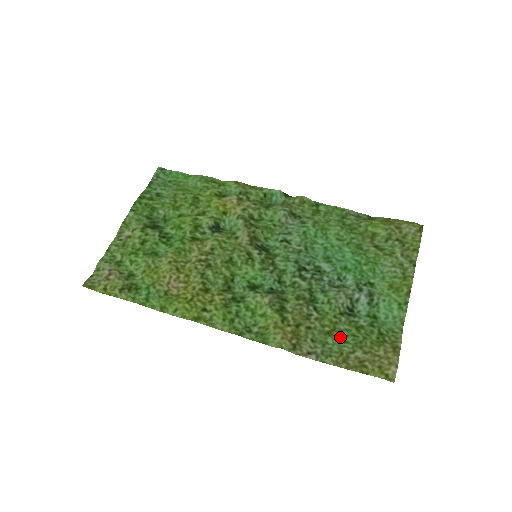
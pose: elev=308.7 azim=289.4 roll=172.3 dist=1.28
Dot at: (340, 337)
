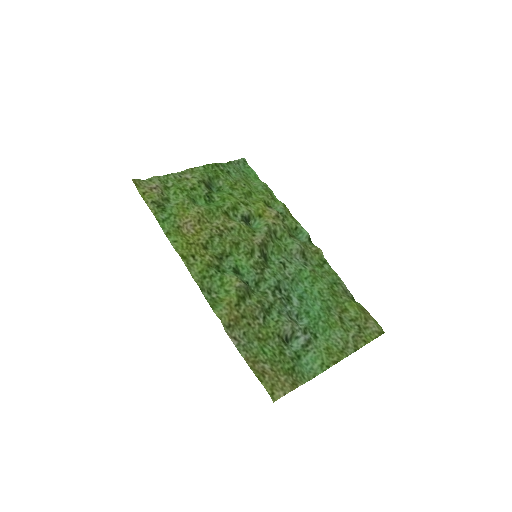
Dot at: (264, 347)
